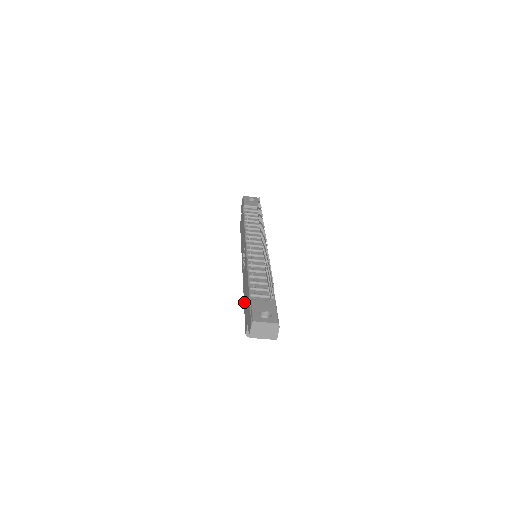
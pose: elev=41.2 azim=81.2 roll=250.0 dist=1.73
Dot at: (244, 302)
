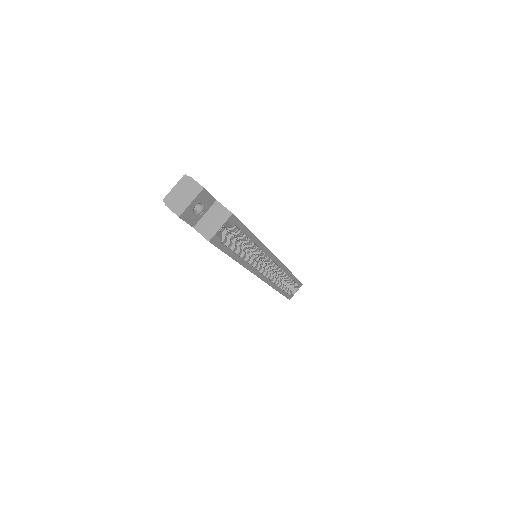
Dot at: occluded
